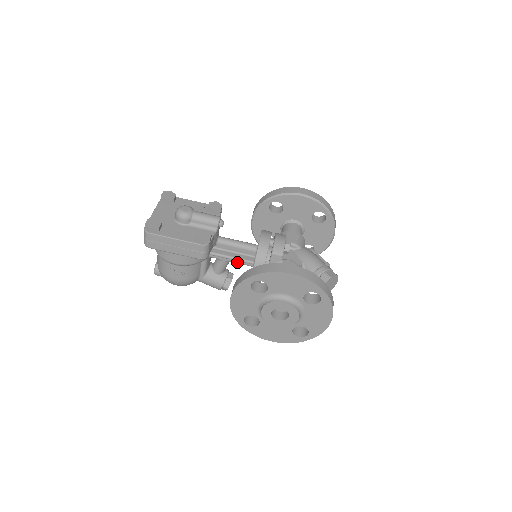
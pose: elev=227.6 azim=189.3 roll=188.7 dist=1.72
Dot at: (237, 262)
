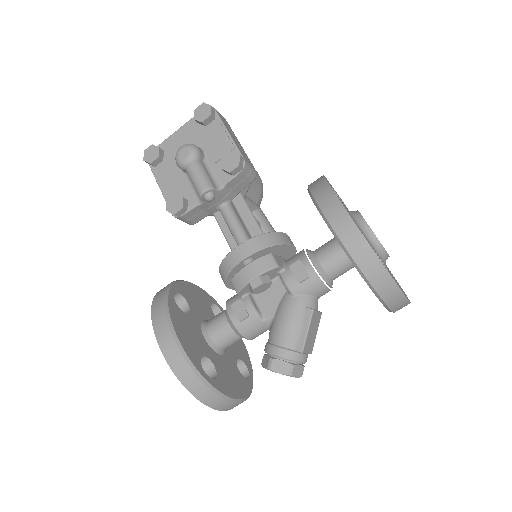
Dot at: occluded
